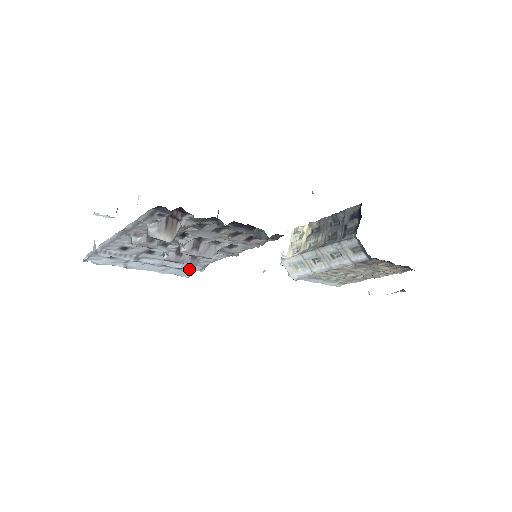
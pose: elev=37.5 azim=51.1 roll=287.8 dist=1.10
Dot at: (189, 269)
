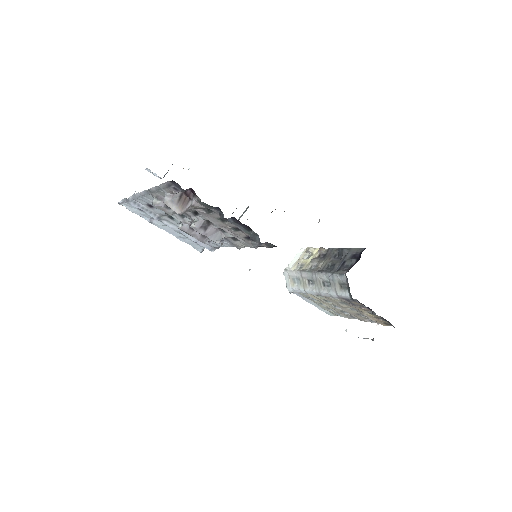
Dot at: (201, 245)
